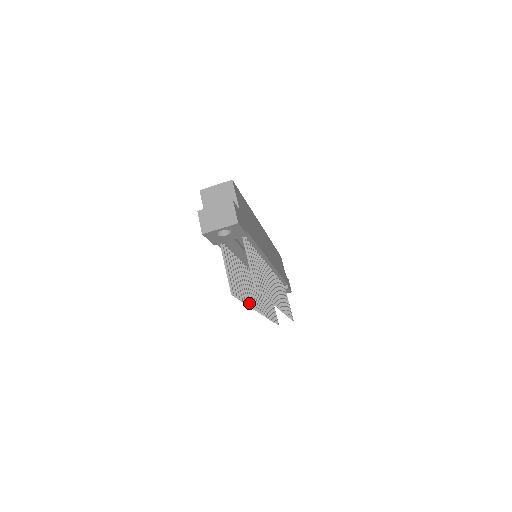
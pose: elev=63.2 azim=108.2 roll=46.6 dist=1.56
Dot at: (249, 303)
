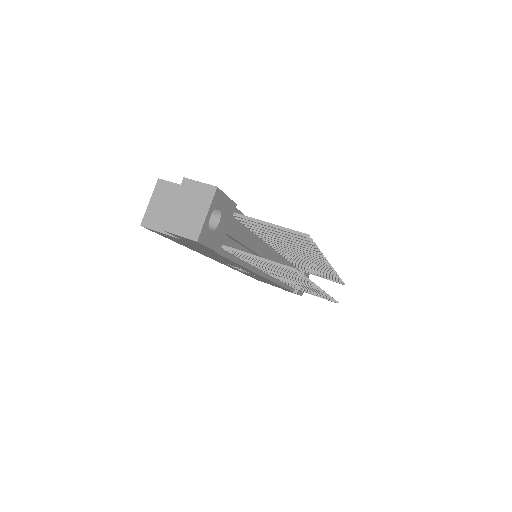
Dot at: occluded
